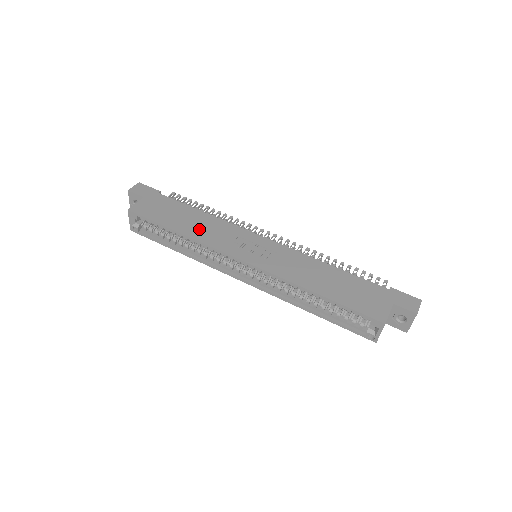
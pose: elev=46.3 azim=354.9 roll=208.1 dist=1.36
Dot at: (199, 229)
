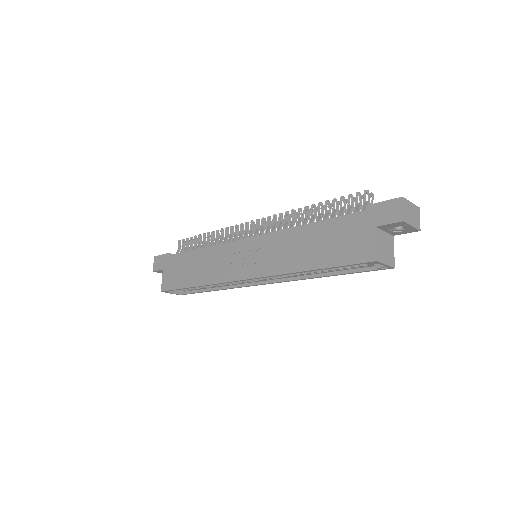
Dot at: (204, 271)
